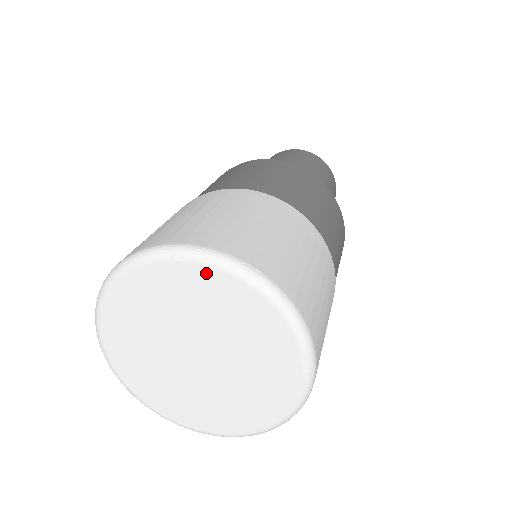
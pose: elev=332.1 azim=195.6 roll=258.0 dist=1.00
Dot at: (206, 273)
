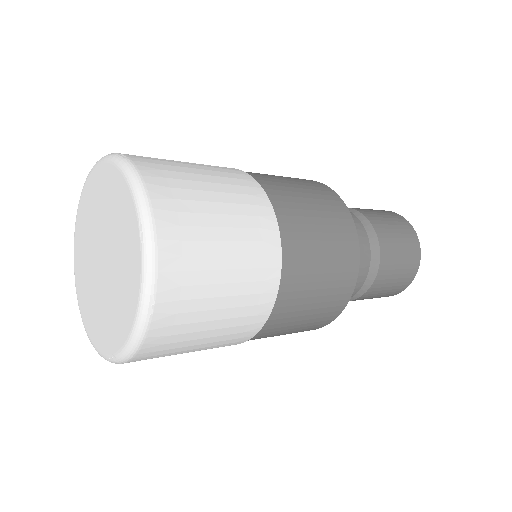
Dot at: (102, 170)
